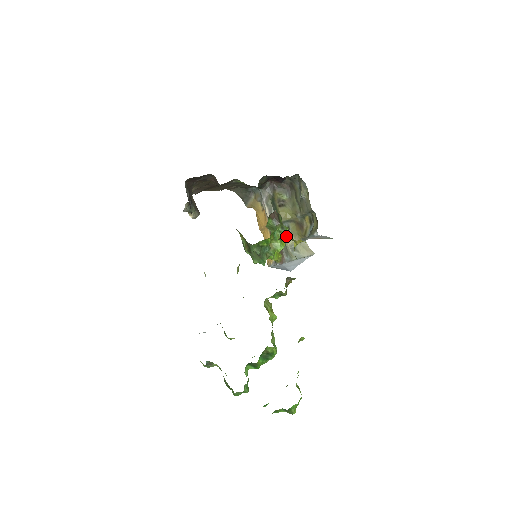
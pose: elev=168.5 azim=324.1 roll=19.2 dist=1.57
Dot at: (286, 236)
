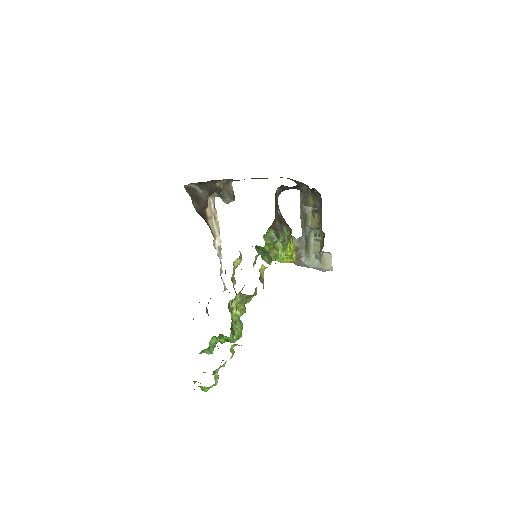
Dot at: occluded
